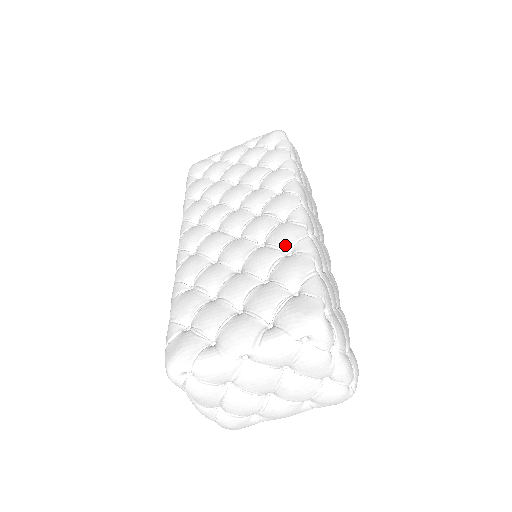
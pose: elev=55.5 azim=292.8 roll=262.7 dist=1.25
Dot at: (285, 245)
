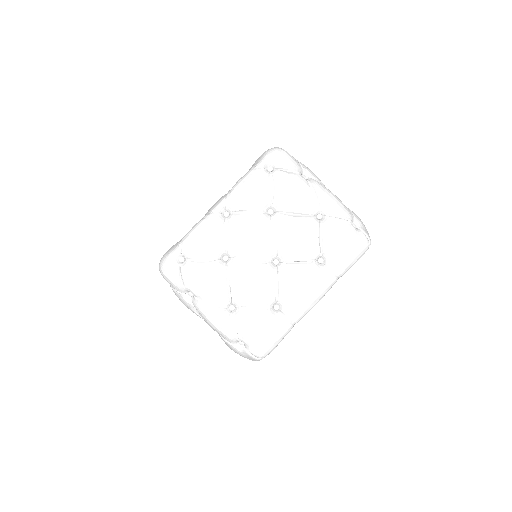
Dot at: occluded
